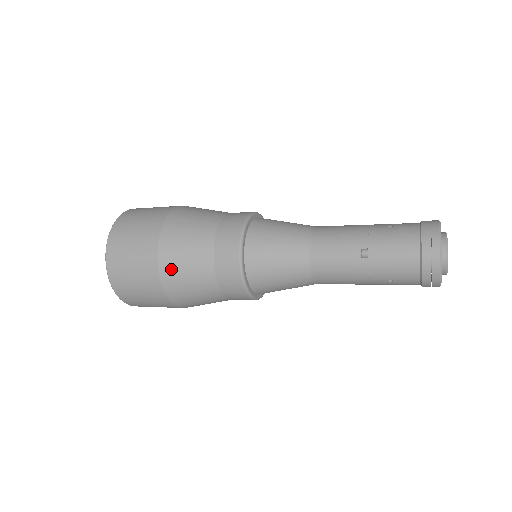
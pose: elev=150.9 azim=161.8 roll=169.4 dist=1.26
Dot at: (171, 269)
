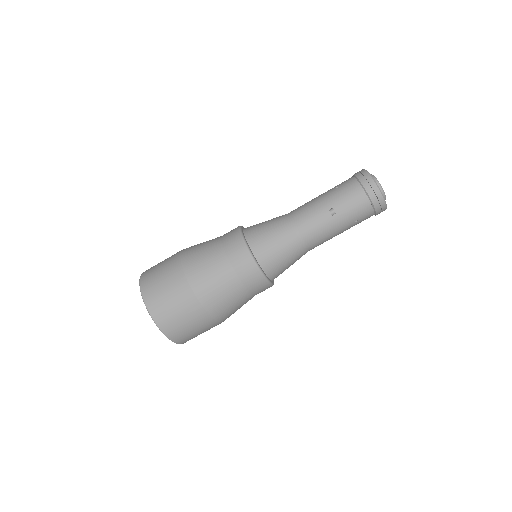
Dot at: (207, 294)
